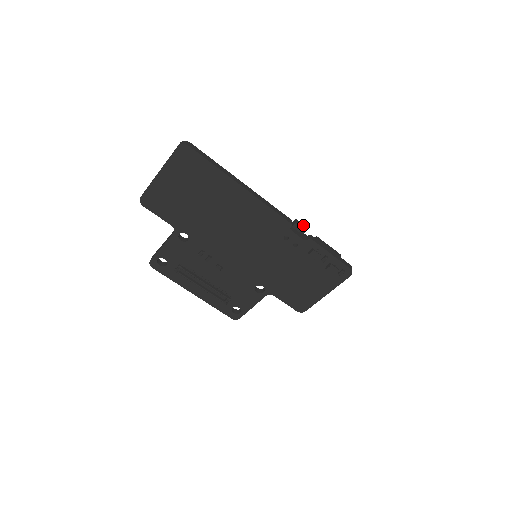
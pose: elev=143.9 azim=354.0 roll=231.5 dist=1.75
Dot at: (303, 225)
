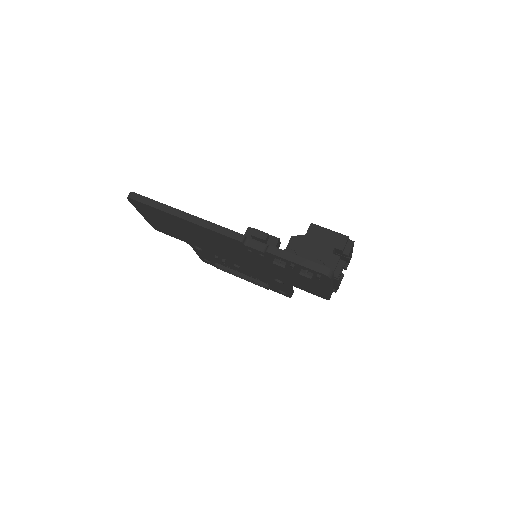
Dot at: (263, 233)
